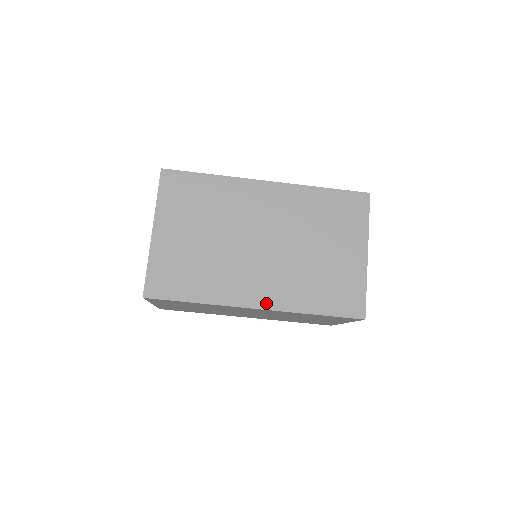
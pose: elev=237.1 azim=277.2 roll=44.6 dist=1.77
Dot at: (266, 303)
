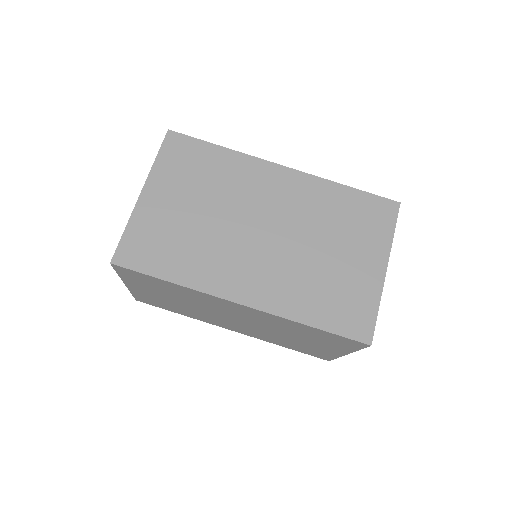
Dot at: (254, 300)
